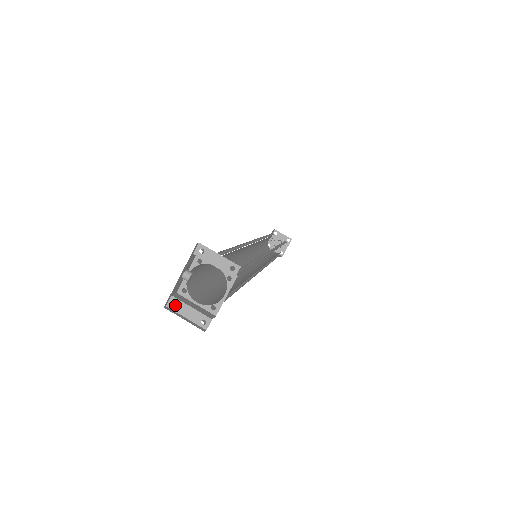
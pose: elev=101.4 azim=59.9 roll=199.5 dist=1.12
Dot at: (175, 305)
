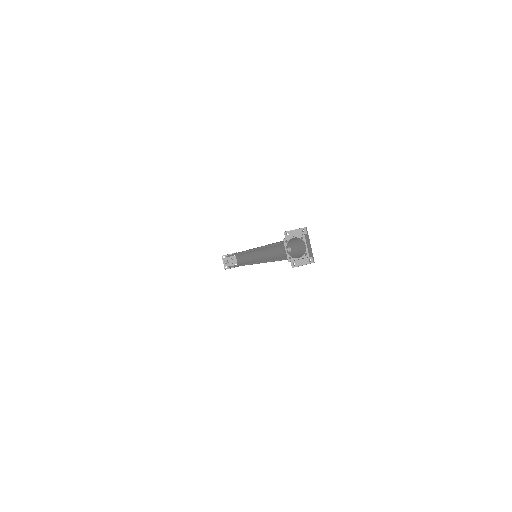
Dot at: (295, 264)
